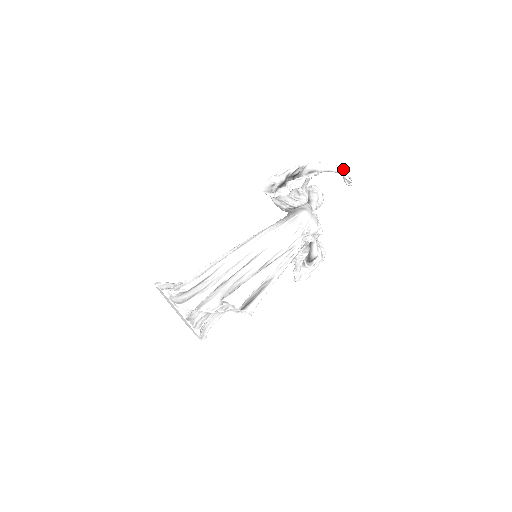
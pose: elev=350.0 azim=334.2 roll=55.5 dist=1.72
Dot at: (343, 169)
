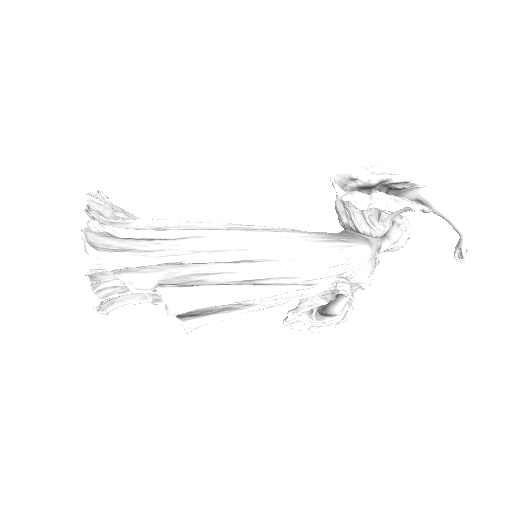
Dot at: (468, 232)
